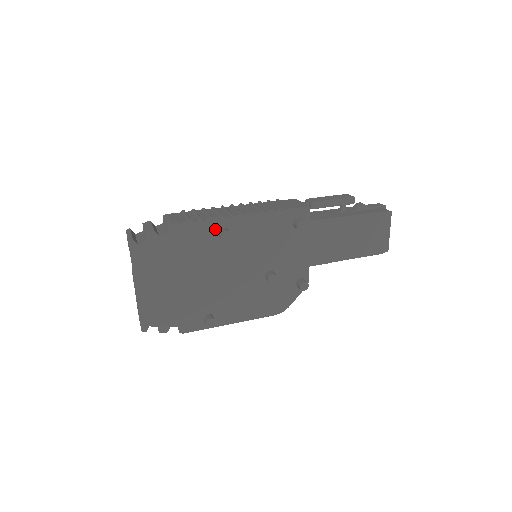
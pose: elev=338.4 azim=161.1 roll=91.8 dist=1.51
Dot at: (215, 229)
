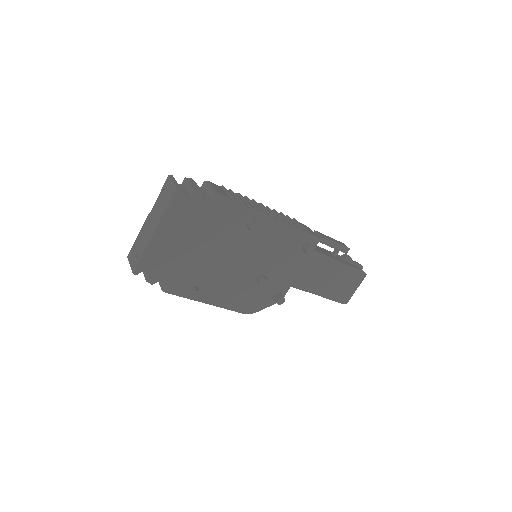
Dot at: (247, 217)
